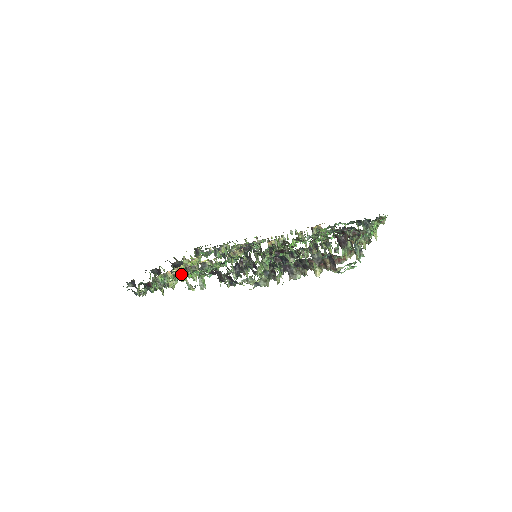
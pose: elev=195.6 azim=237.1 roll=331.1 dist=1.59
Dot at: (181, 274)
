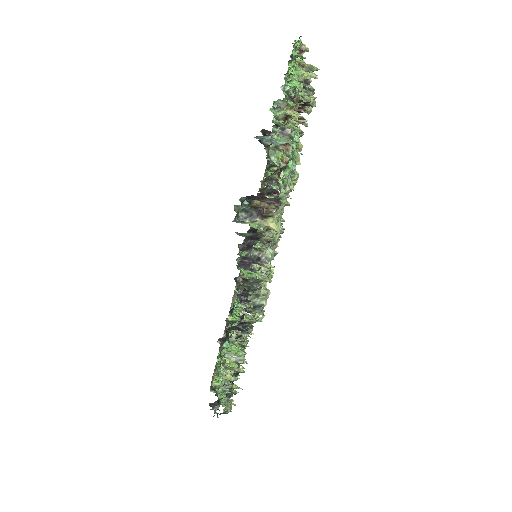
Dot at: (224, 359)
